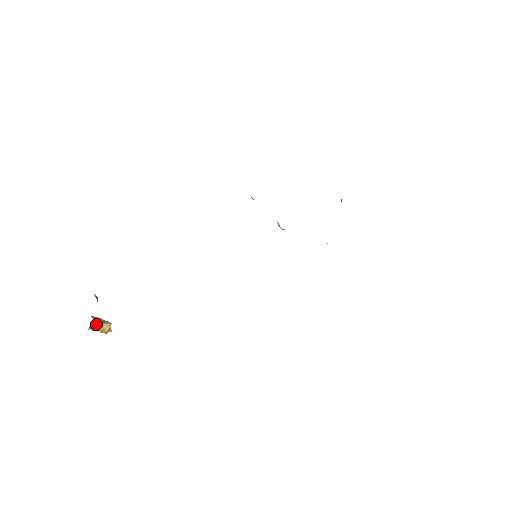
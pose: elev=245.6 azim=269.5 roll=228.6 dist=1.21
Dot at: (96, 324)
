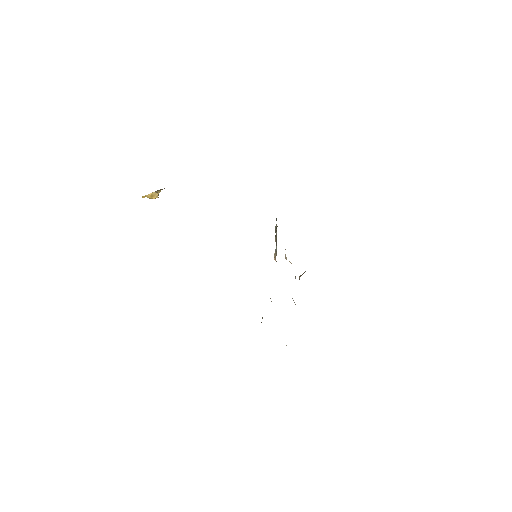
Dot at: (160, 191)
